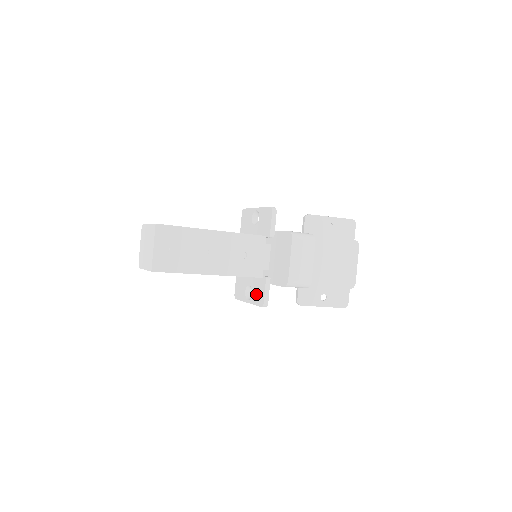
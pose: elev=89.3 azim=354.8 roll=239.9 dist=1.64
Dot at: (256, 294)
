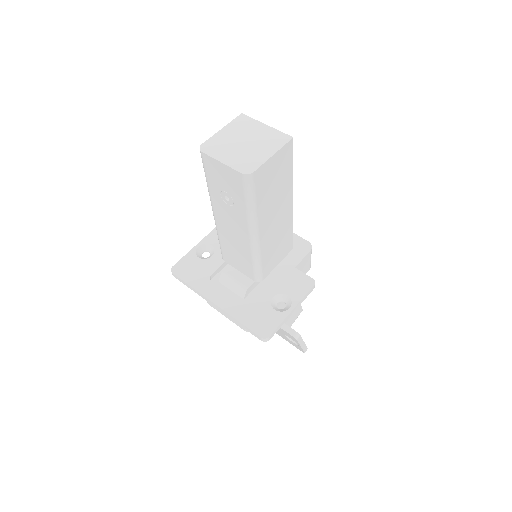
Dot at: (293, 287)
